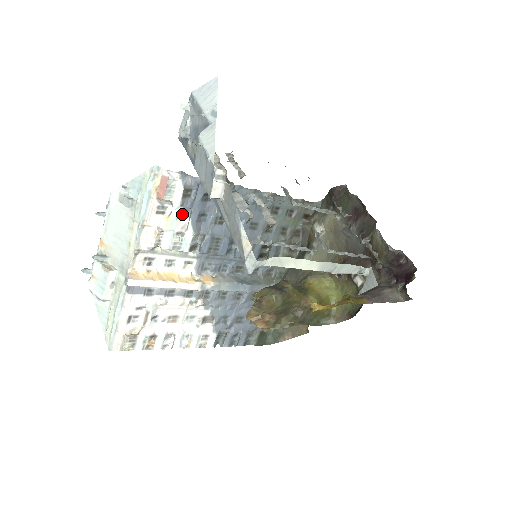
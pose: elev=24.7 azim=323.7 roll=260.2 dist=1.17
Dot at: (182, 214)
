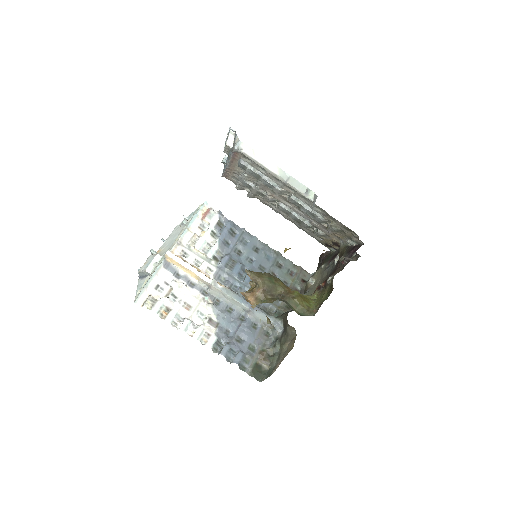
Dot at: (214, 236)
